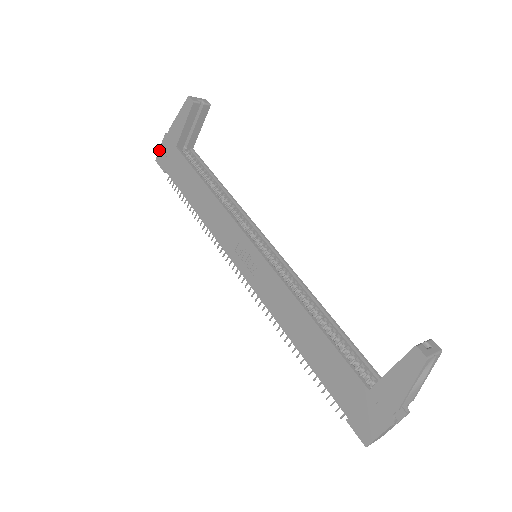
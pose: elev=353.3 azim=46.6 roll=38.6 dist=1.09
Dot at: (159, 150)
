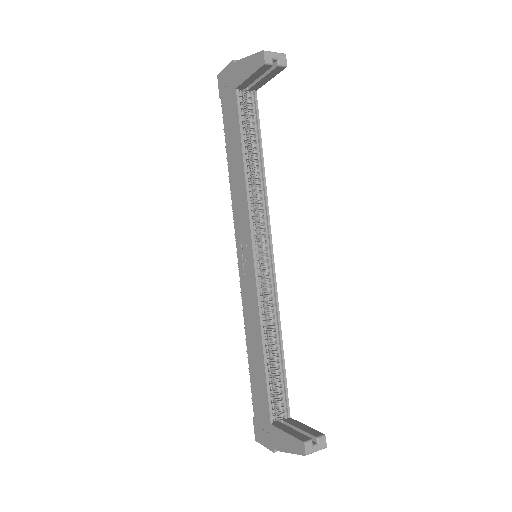
Dot at: (223, 70)
